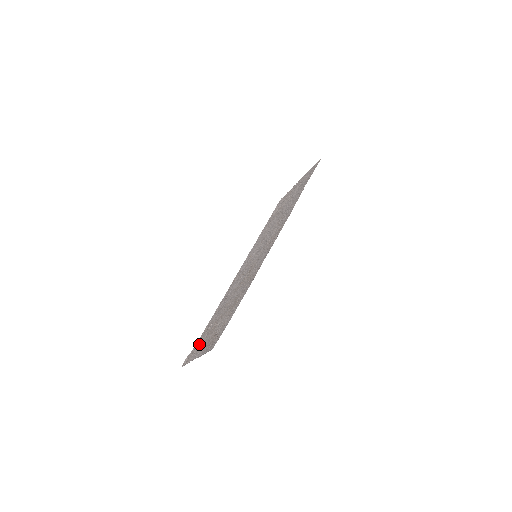
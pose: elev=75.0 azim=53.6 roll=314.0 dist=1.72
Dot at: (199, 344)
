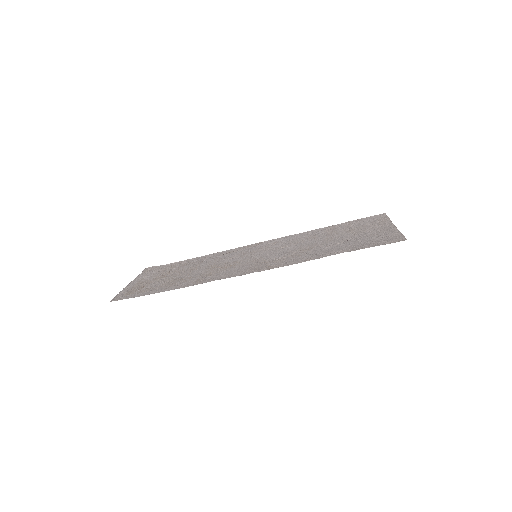
Dot at: (160, 270)
